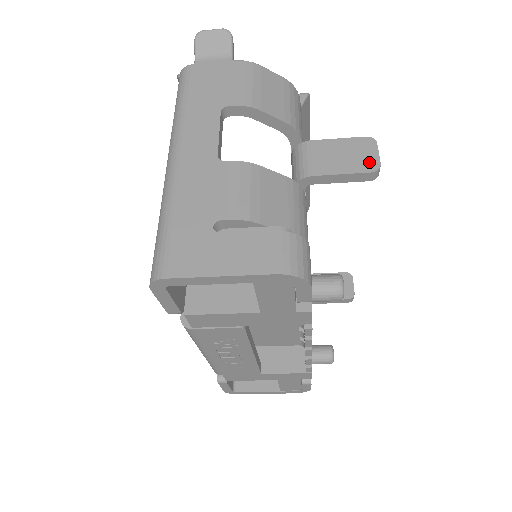
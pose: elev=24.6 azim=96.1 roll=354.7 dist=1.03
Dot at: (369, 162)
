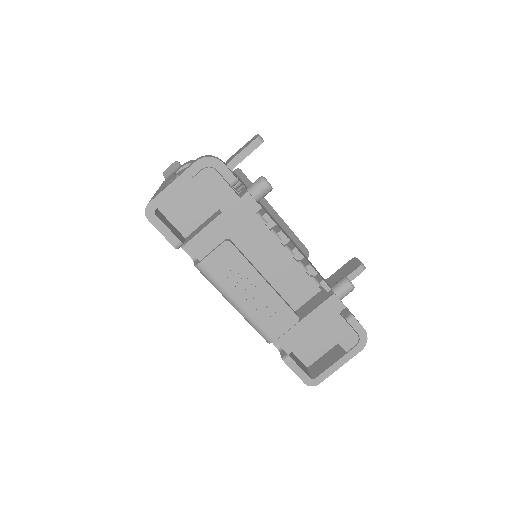
Dot at: (254, 139)
